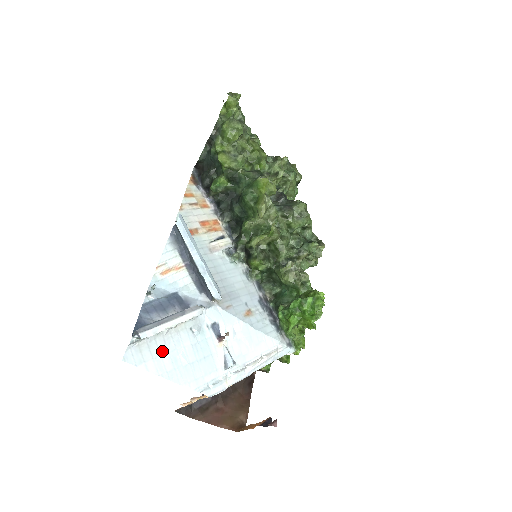
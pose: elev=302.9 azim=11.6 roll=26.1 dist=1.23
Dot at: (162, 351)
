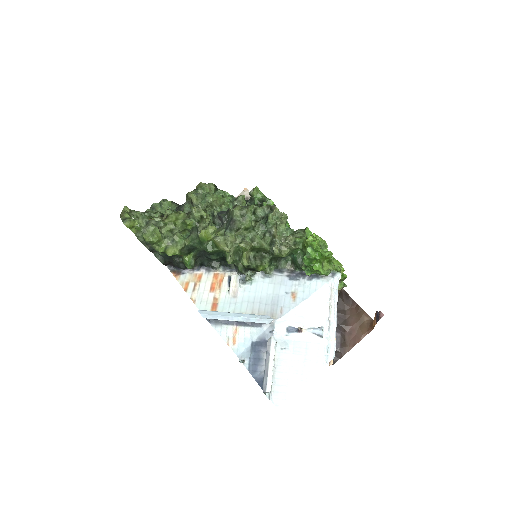
Dot at: (285, 377)
